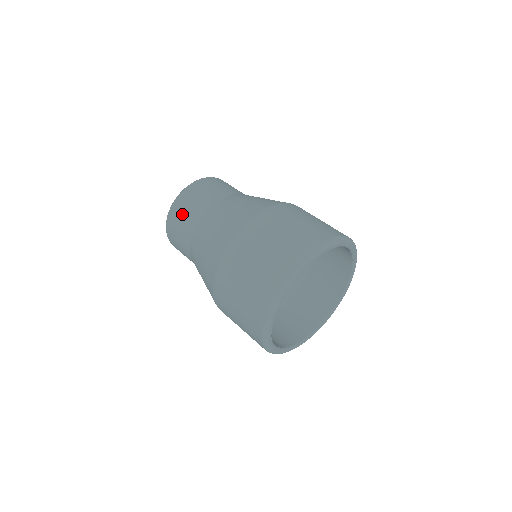
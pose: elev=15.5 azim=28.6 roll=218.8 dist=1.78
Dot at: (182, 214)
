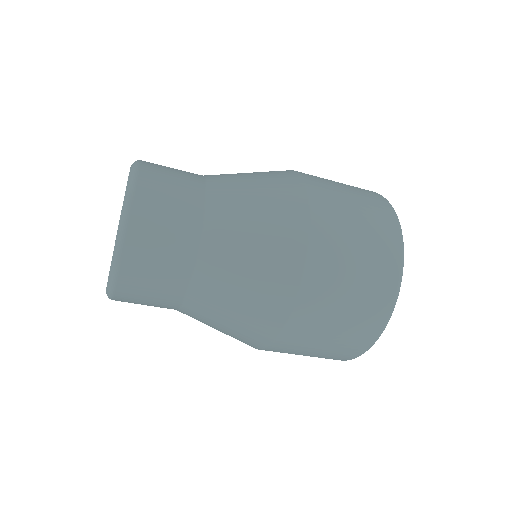
Dot at: (167, 190)
